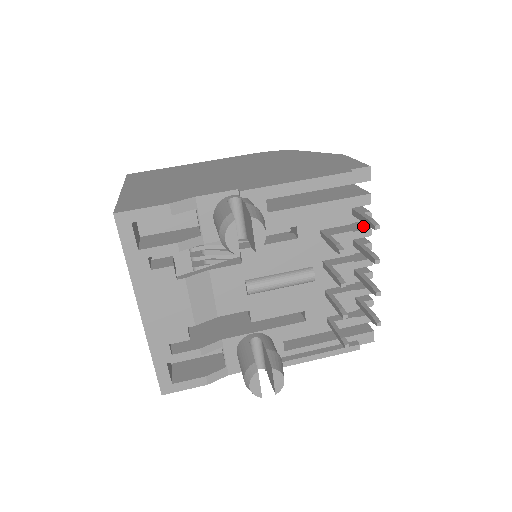
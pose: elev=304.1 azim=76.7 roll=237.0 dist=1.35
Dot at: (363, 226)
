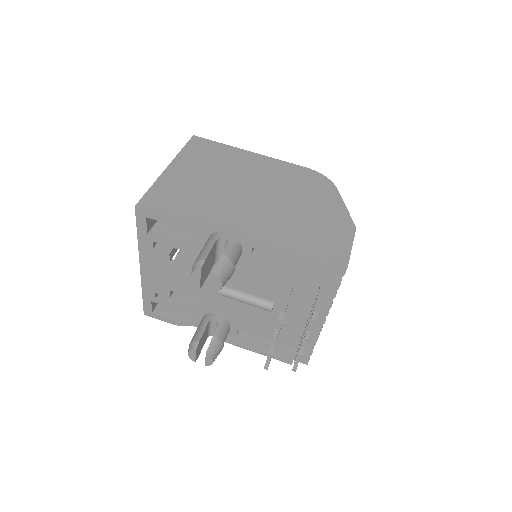
Dot at: occluded
